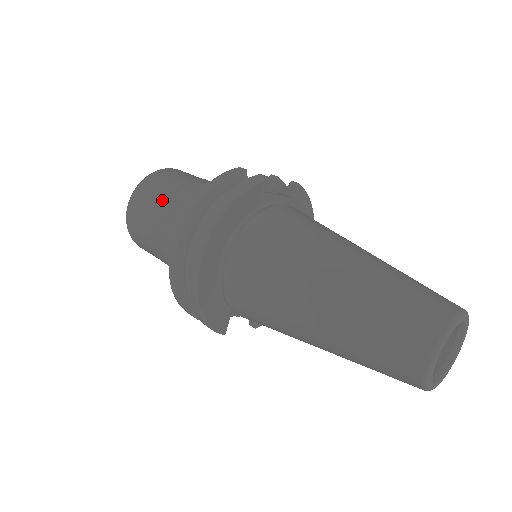
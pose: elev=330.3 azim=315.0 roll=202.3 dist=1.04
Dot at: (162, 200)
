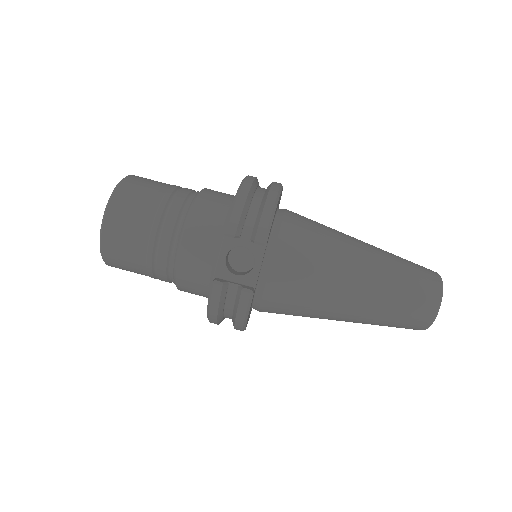
Dot at: (151, 277)
